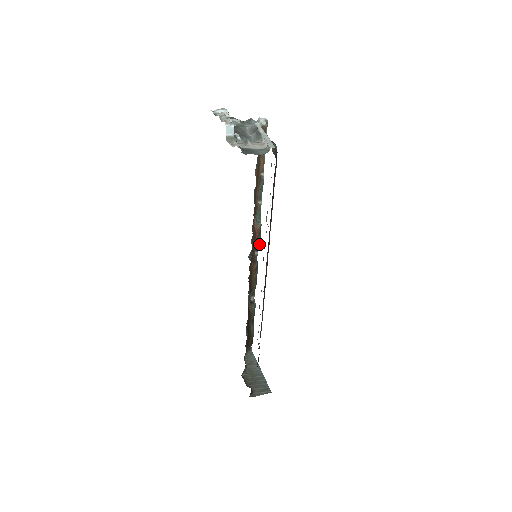
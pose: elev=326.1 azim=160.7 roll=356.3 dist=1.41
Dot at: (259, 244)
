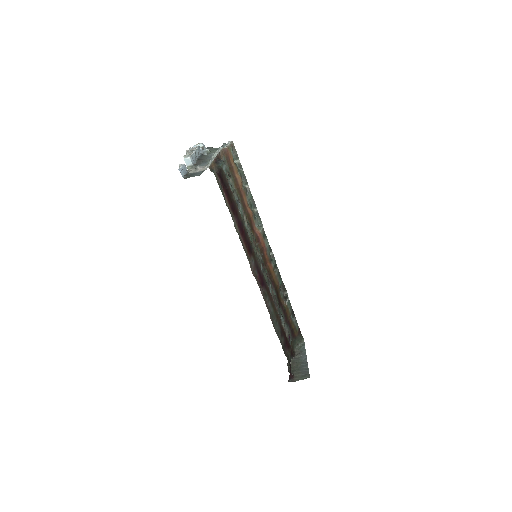
Dot at: (269, 245)
